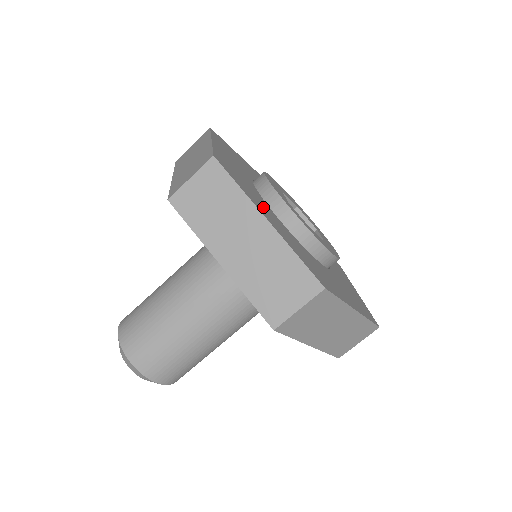
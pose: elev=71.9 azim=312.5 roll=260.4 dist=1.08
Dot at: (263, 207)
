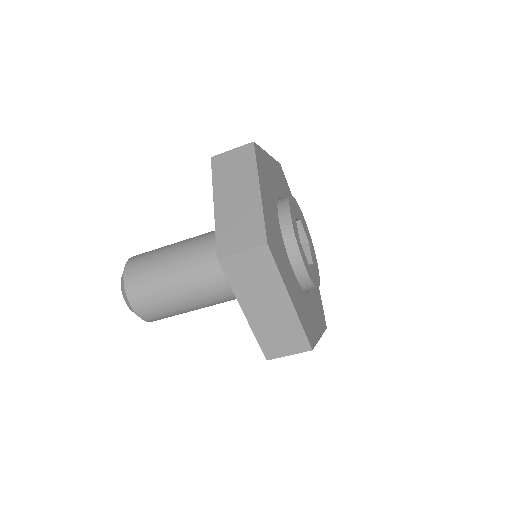
Dot at: (268, 193)
